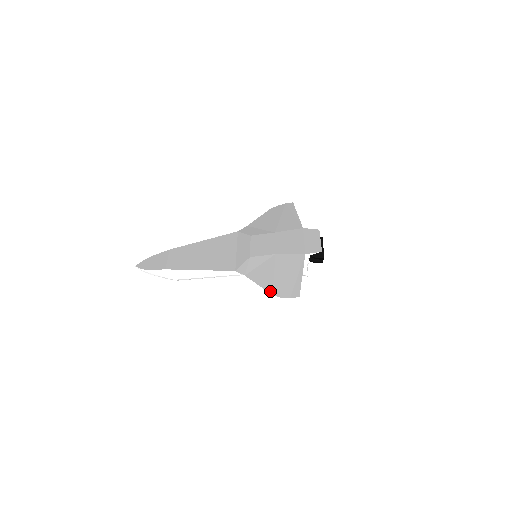
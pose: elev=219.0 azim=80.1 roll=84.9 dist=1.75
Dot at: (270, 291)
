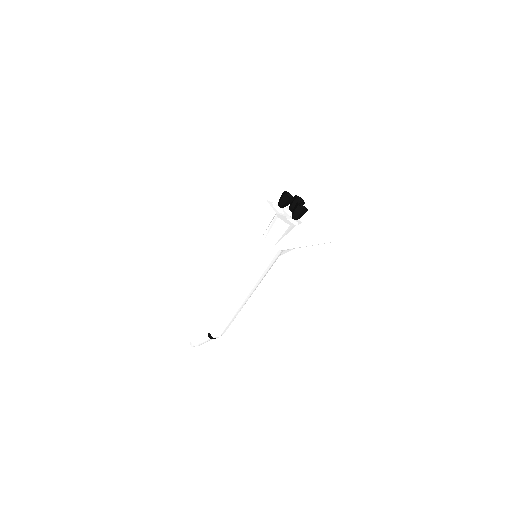
Dot at: (215, 225)
